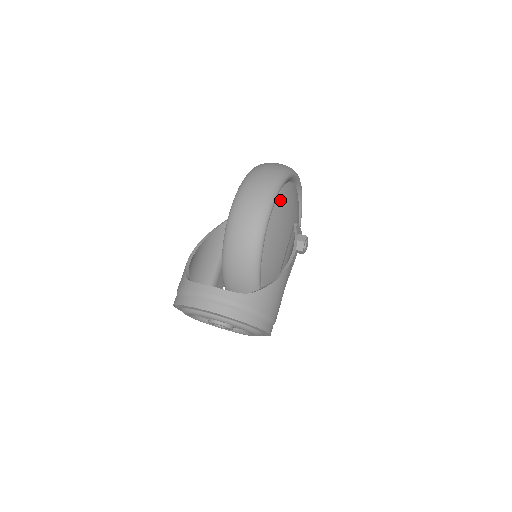
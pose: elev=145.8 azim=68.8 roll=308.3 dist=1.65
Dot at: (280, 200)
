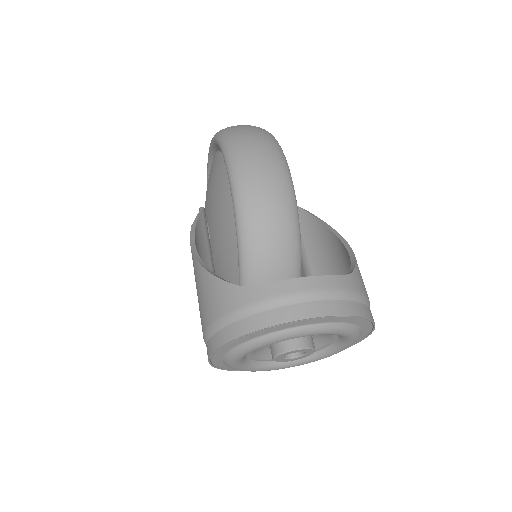
Dot at: occluded
